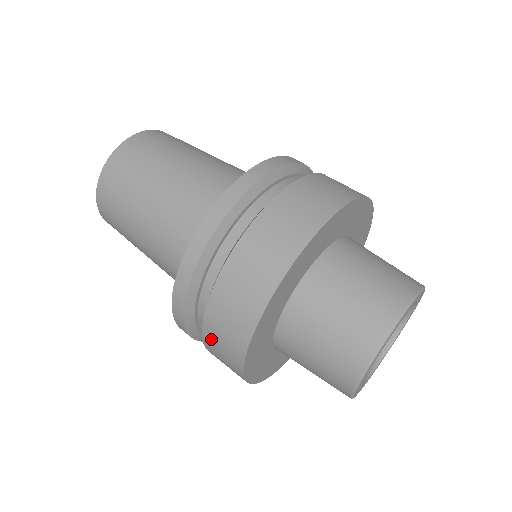
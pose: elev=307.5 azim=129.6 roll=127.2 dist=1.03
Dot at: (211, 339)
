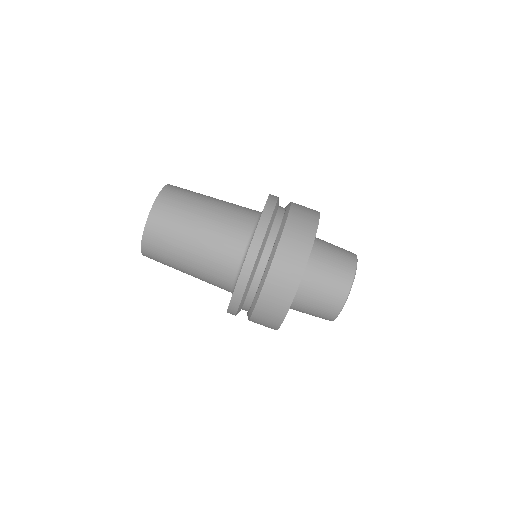
Dot at: occluded
